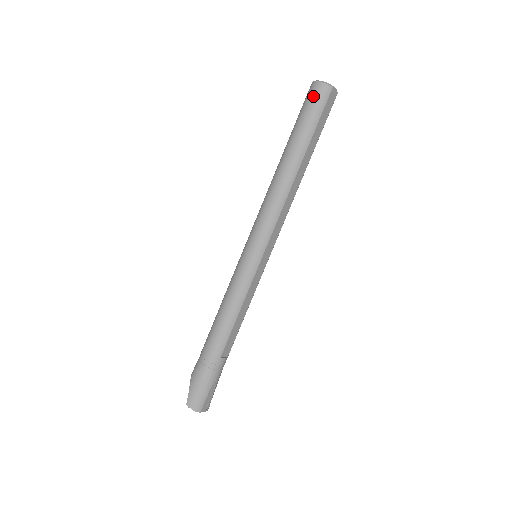
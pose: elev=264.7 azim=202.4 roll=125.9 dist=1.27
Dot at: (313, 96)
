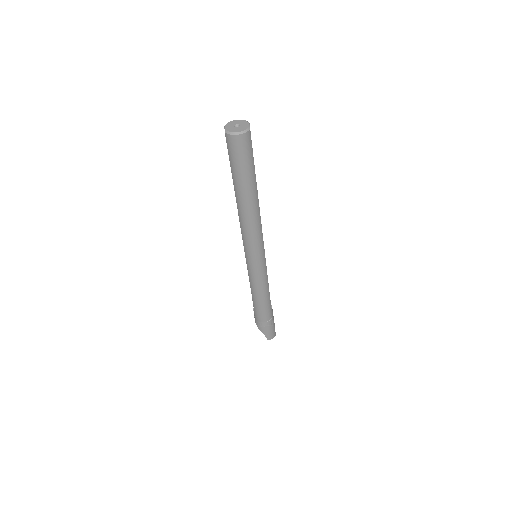
Dot at: (240, 148)
